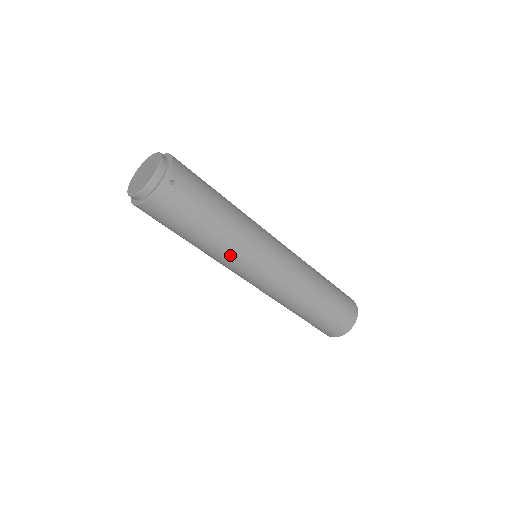
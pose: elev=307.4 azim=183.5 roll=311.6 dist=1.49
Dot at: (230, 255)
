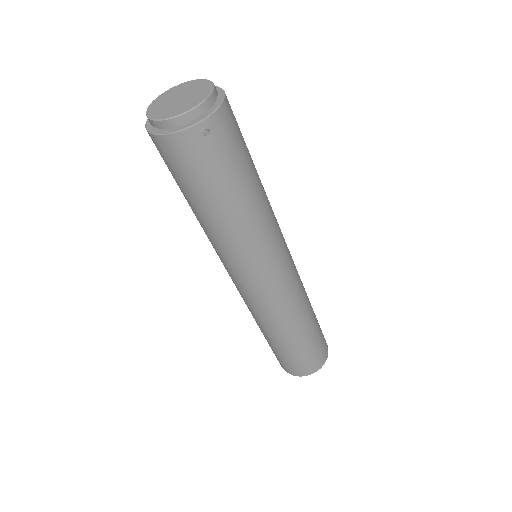
Dot at: (227, 246)
